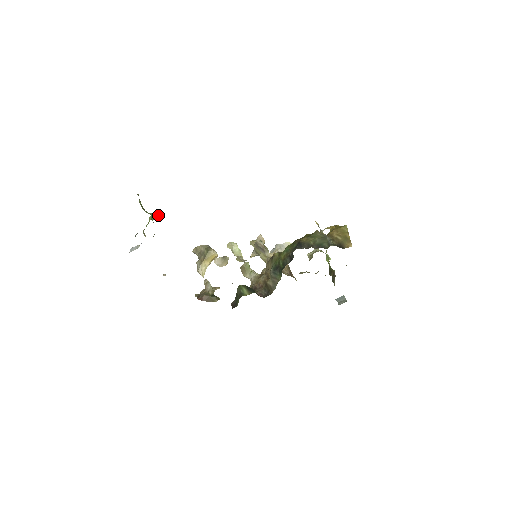
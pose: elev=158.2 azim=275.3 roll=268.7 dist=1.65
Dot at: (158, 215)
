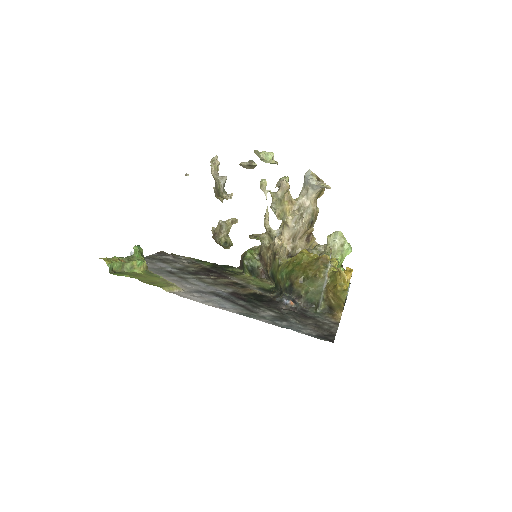
Dot at: (139, 261)
